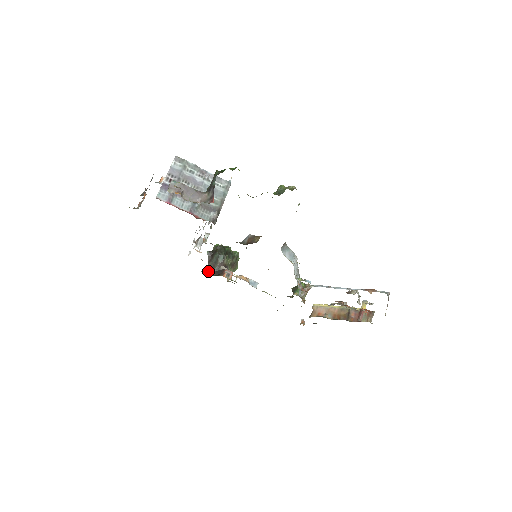
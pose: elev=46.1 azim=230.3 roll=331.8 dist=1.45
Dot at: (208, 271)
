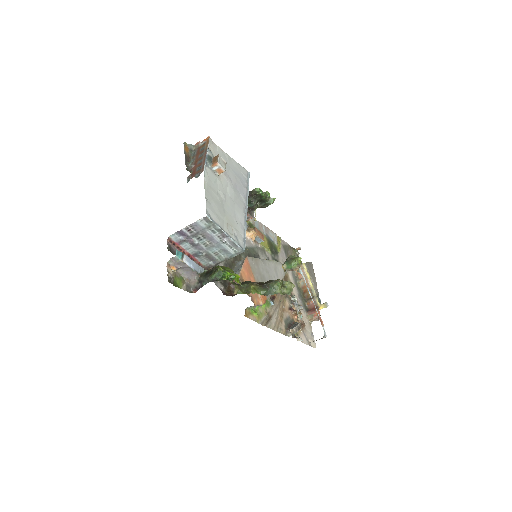
Dot at: occluded
